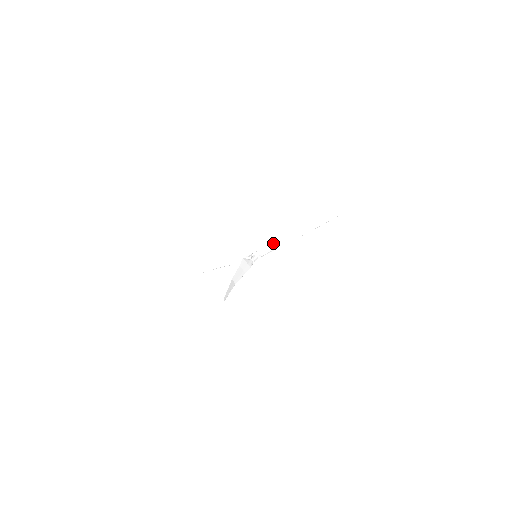
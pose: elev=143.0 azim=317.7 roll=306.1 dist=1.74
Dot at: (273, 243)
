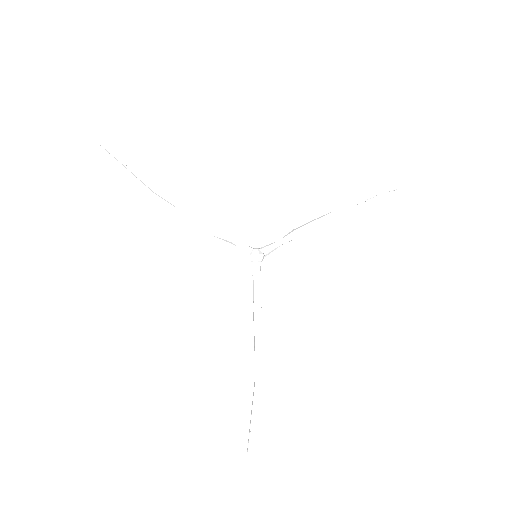
Dot at: occluded
